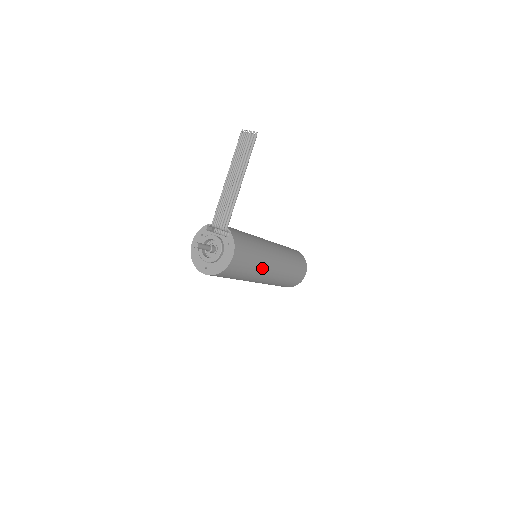
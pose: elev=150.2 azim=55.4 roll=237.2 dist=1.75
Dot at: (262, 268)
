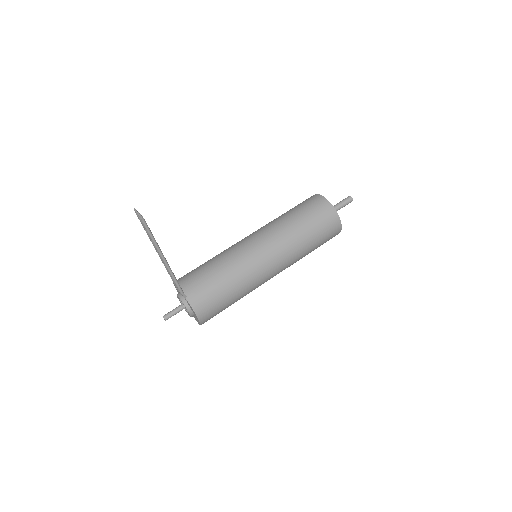
Dot at: (253, 286)
